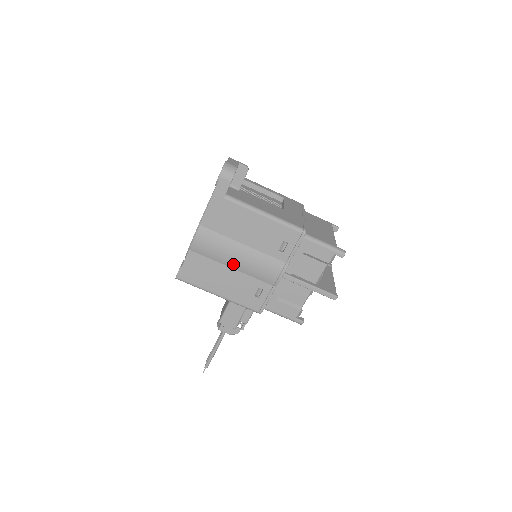
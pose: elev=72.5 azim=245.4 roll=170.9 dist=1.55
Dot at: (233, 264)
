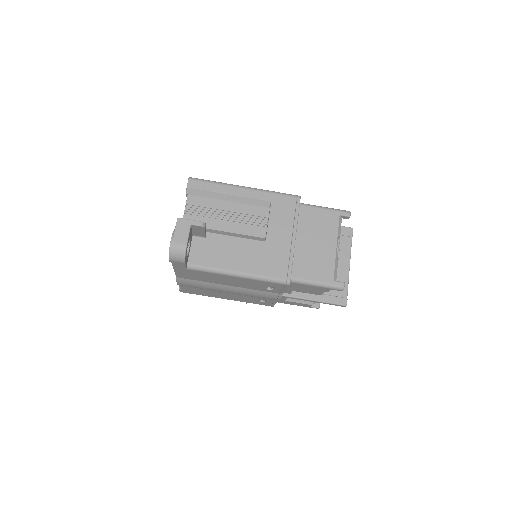
Dot at: (226, 292)
